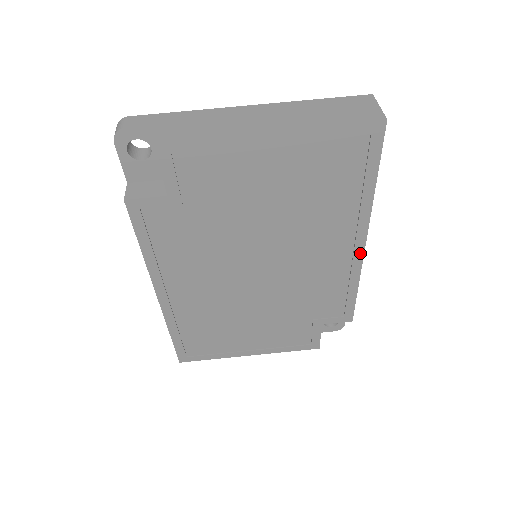
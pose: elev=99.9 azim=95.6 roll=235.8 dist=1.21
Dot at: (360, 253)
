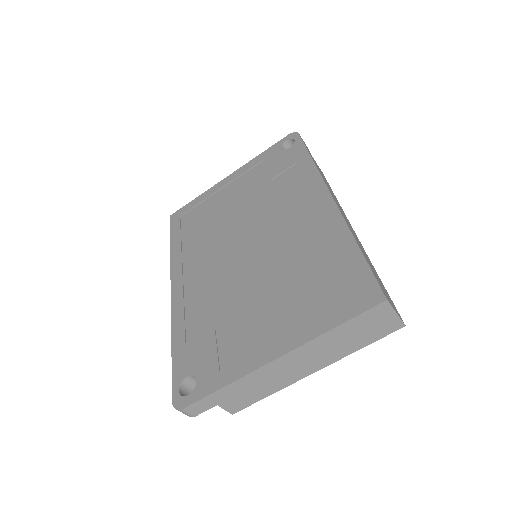
Dot at: occluded
